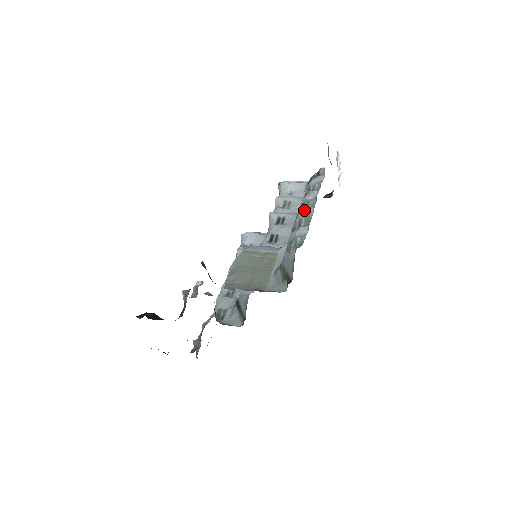
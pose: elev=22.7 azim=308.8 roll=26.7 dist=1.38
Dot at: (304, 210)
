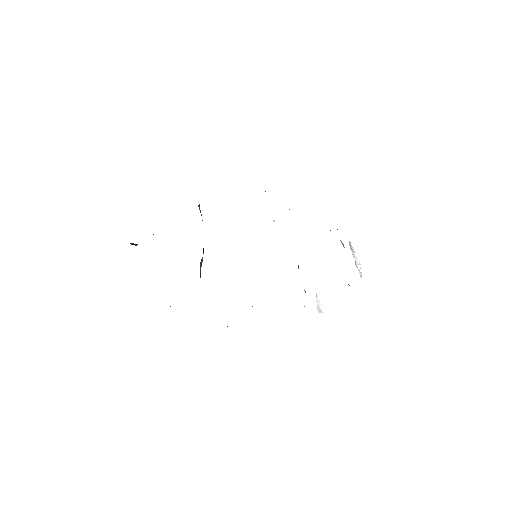
Dot at: occluded
